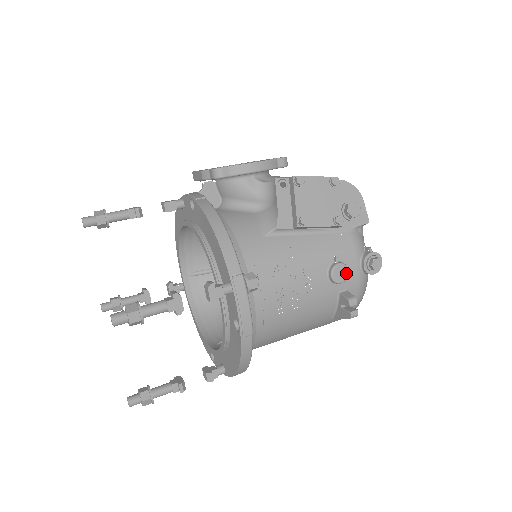
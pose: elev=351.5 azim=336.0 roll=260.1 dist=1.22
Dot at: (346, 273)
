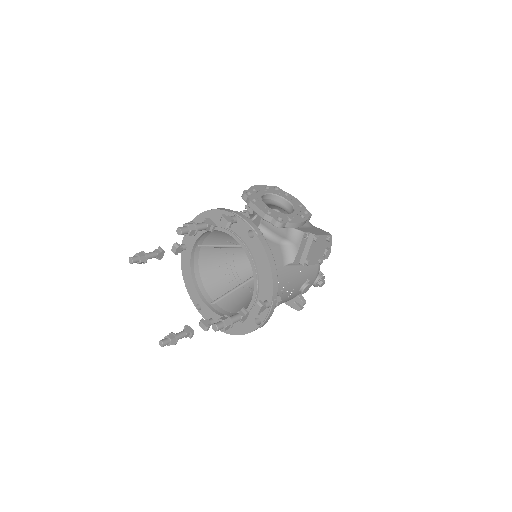
Dot at: occluded
